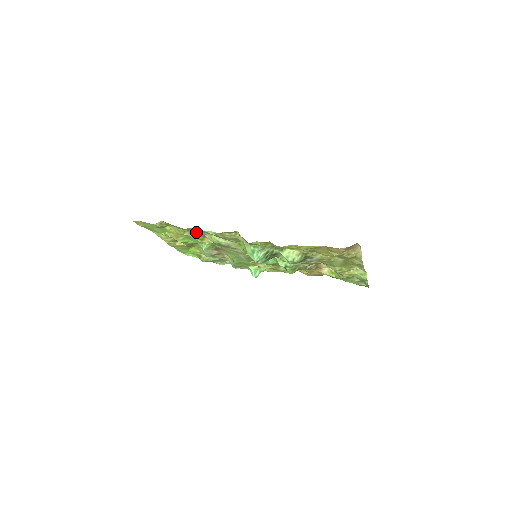
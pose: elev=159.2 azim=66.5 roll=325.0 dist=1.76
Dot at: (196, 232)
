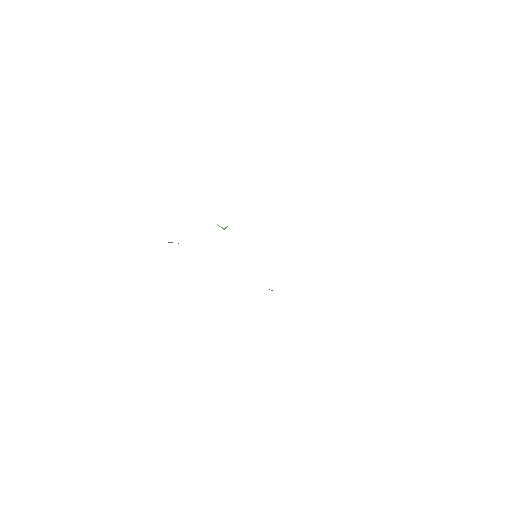
Dot at: occluded
